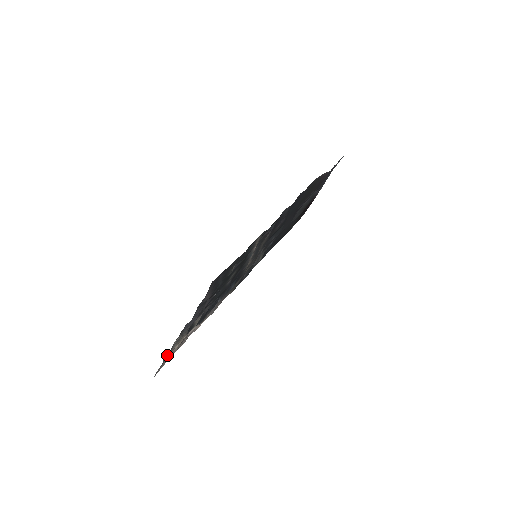
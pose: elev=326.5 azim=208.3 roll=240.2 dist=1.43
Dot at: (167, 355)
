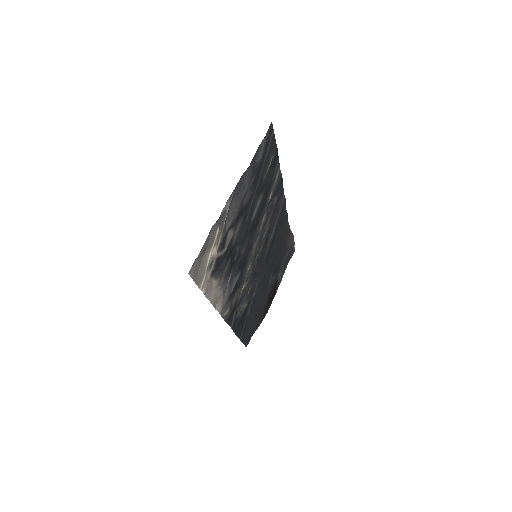
Dot at: (210, 237)
